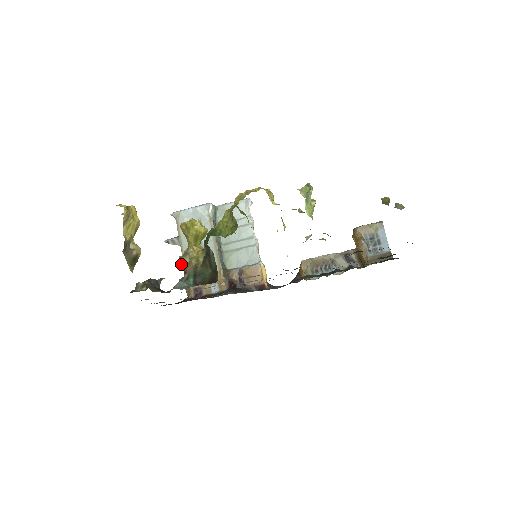
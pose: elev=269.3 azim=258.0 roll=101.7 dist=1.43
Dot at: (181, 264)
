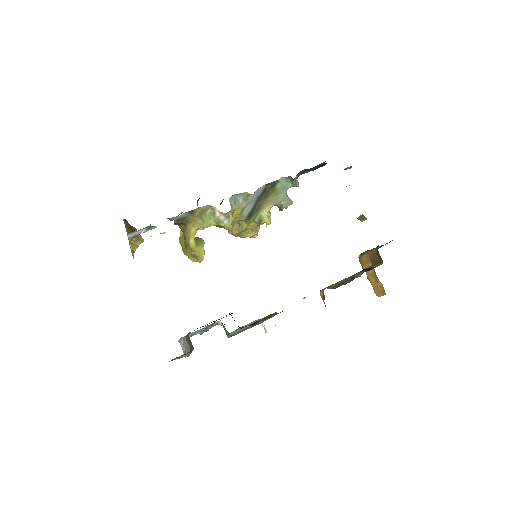
Dot at: (174, 221)
